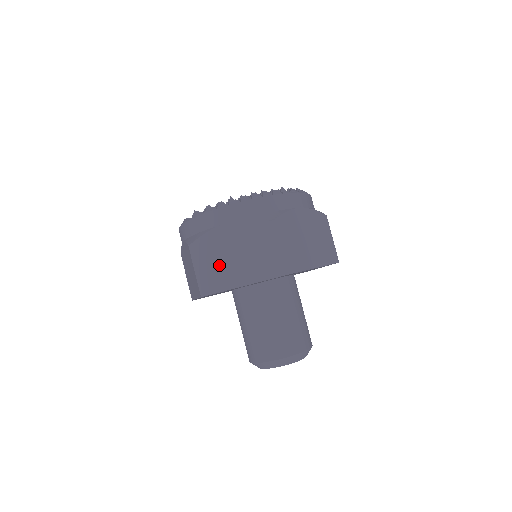
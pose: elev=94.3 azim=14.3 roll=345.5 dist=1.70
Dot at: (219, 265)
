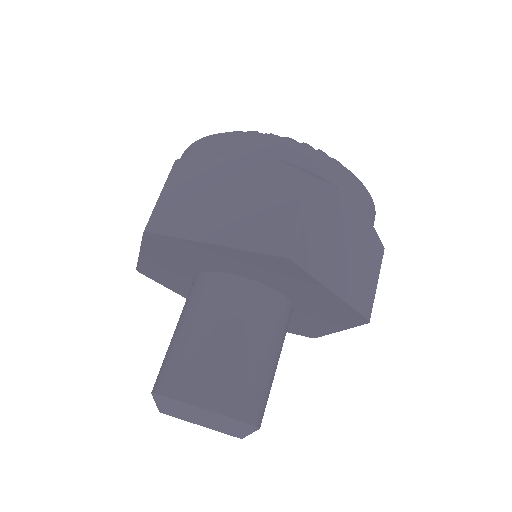
Dot at: (198, 200)
